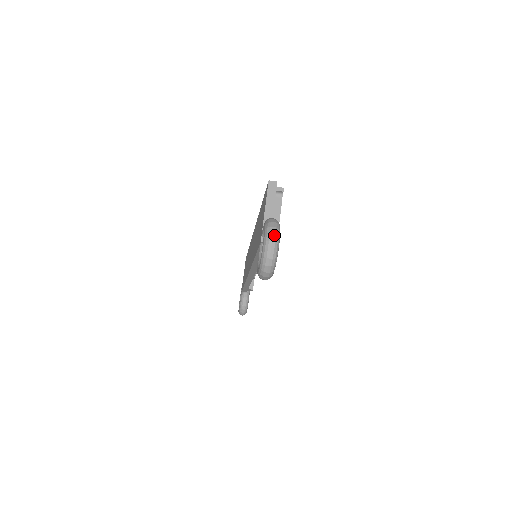
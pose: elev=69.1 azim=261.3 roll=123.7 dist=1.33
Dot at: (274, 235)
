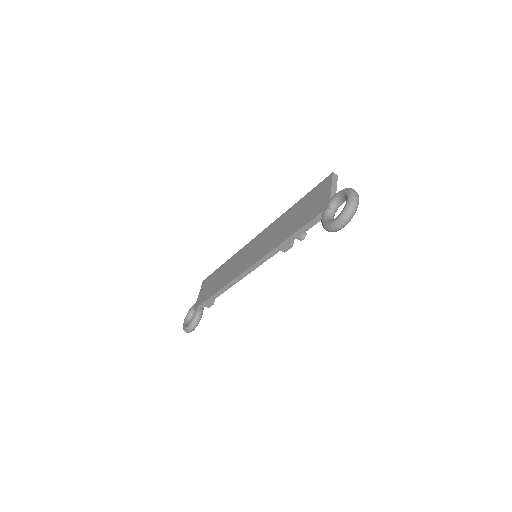
Dot at: (357, 194)
